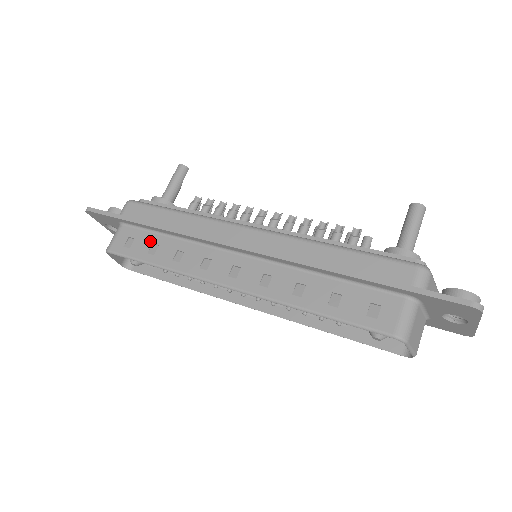
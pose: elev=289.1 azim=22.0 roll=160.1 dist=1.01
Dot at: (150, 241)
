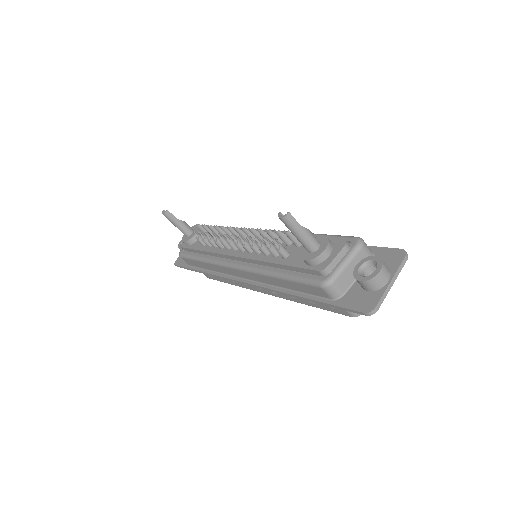
Dot at: occluded
